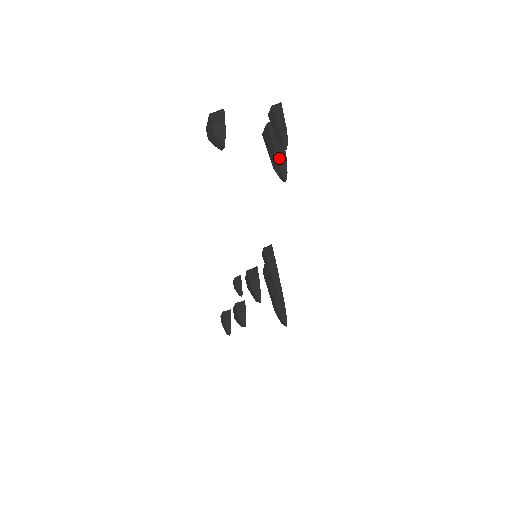
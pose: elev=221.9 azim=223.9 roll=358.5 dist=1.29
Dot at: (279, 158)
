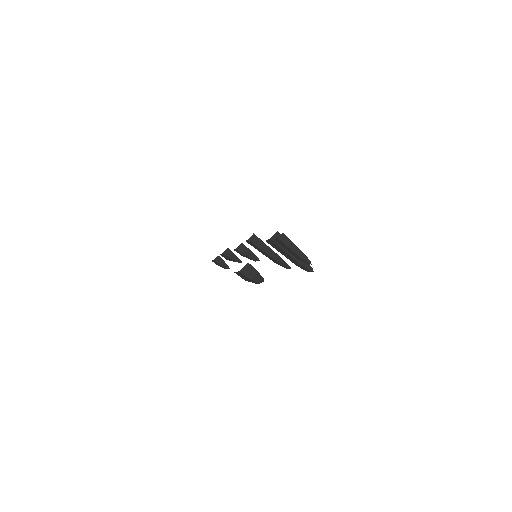
Dot at: (301, 263)
